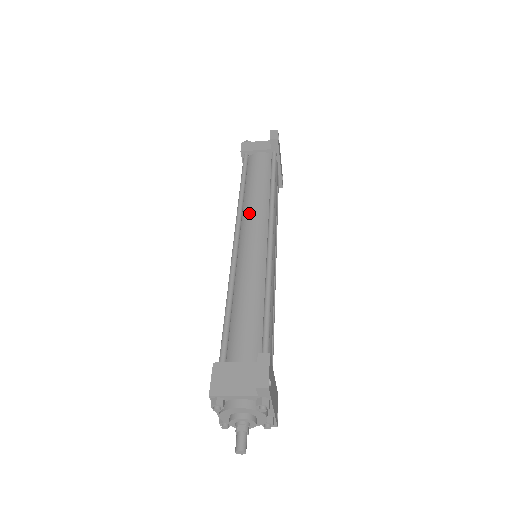
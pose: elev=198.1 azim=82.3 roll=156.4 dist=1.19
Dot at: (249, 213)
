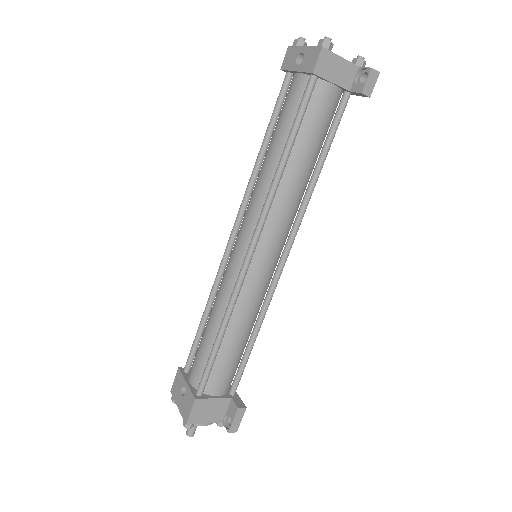
Dot at: (278, 215)
